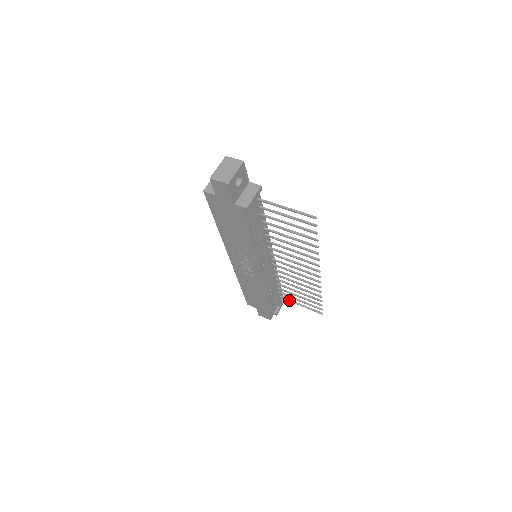
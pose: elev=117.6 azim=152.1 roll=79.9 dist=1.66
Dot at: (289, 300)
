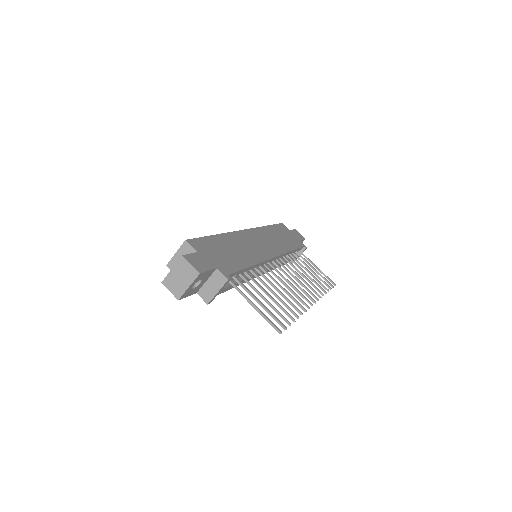
Dot at: (306, 258)
